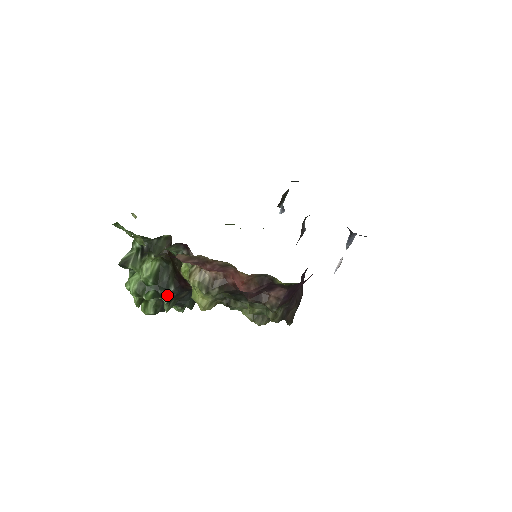
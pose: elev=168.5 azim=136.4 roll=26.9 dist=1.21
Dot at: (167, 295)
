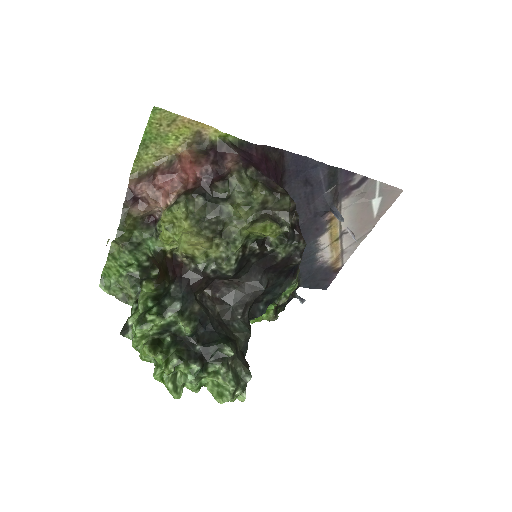
Dot at: (172, 301)
